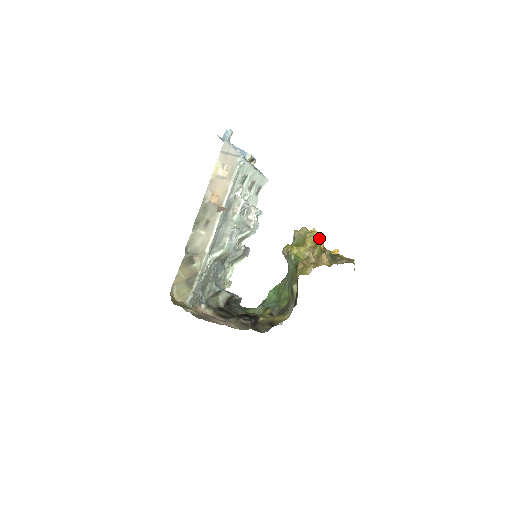
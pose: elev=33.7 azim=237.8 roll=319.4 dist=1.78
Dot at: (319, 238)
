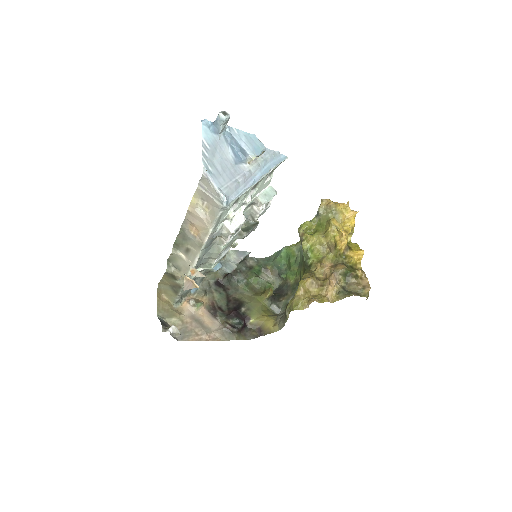
Dot at: (342, 237)
